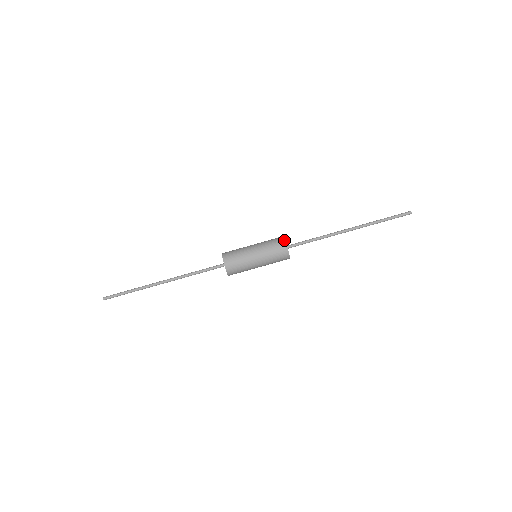
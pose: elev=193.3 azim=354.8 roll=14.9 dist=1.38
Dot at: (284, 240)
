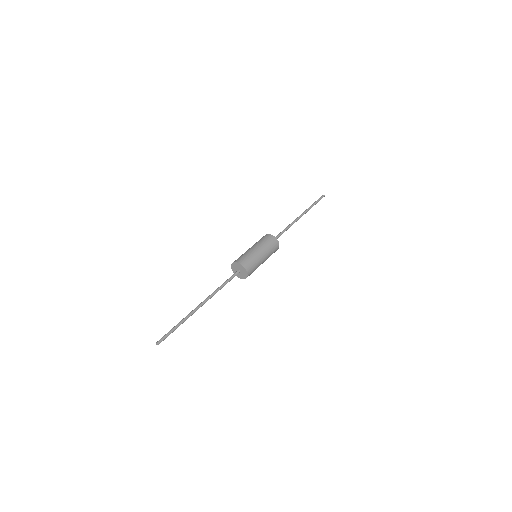
Dot at: (272, 235)
